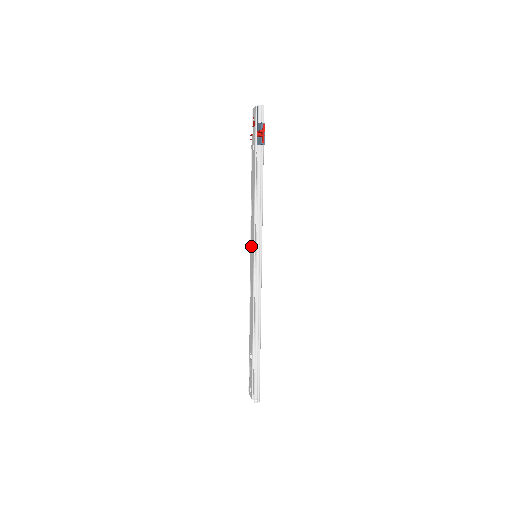
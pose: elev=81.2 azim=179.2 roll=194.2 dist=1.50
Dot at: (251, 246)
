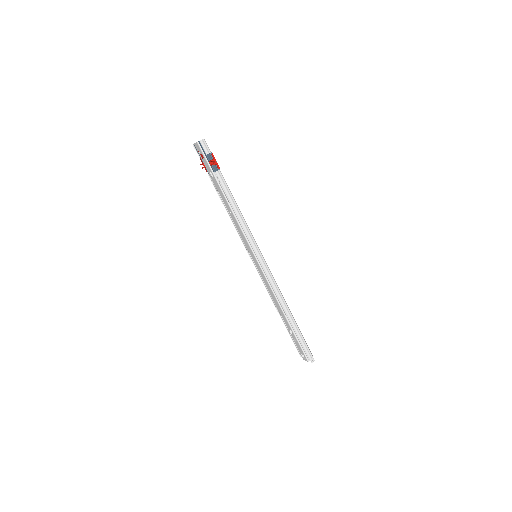
Dot at: (248, 250)
